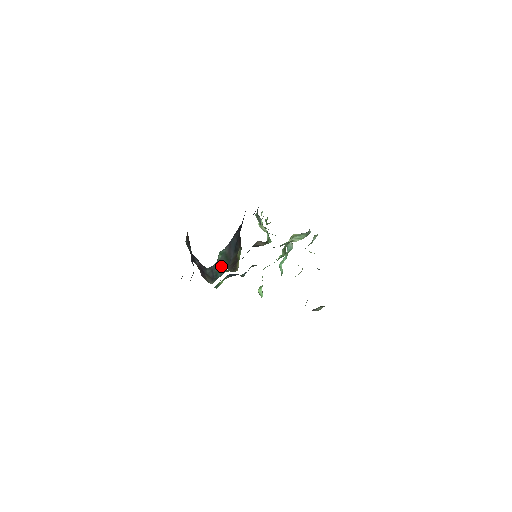
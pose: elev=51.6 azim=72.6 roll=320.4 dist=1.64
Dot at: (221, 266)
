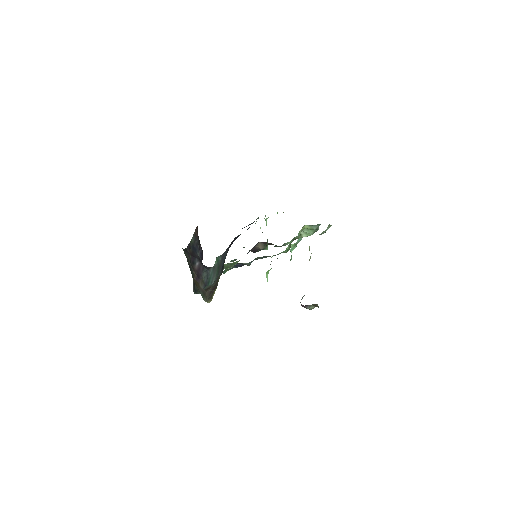
Dot at: (213, 275)
